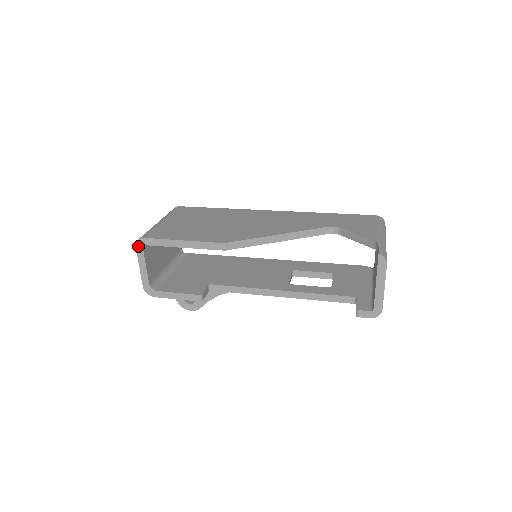
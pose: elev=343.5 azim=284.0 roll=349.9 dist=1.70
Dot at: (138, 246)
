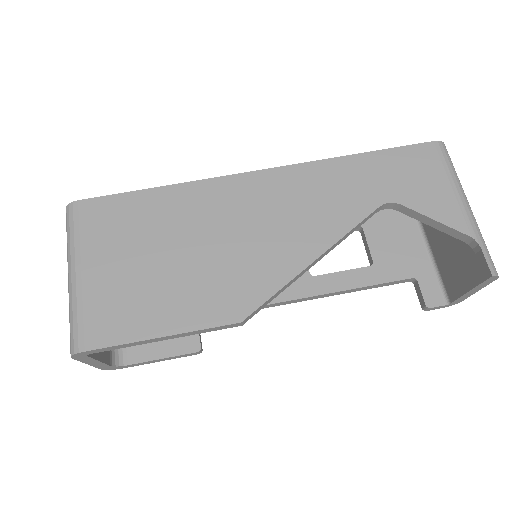
Dot at: (76, 357)
